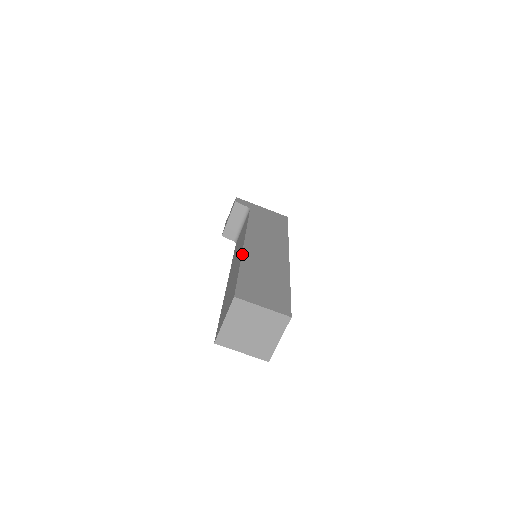
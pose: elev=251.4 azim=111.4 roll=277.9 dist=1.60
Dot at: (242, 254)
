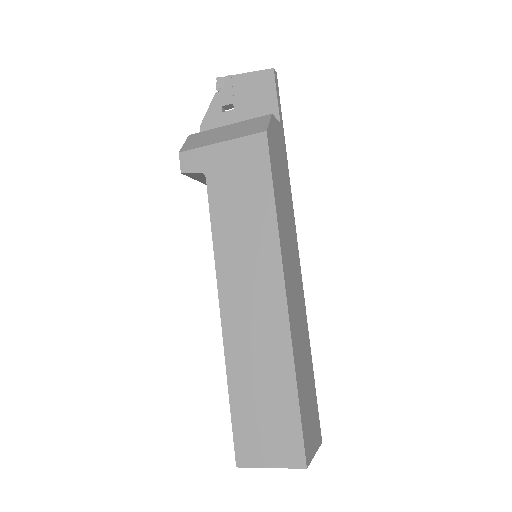
Dot at: (224, 352)
